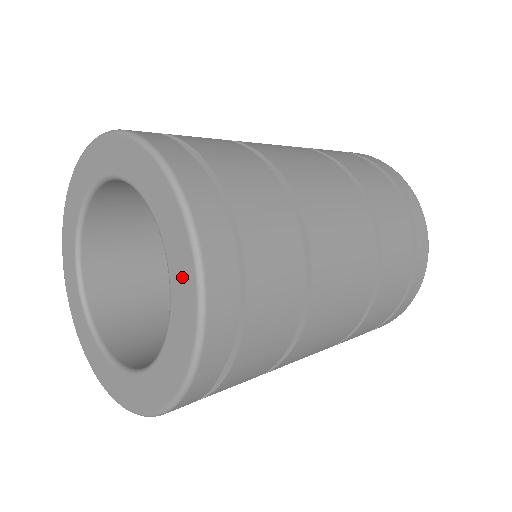
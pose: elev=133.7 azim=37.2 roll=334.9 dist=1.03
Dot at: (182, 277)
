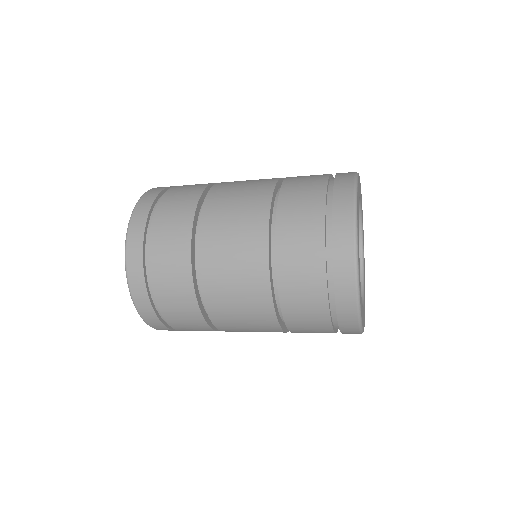
Dot at: occluded
